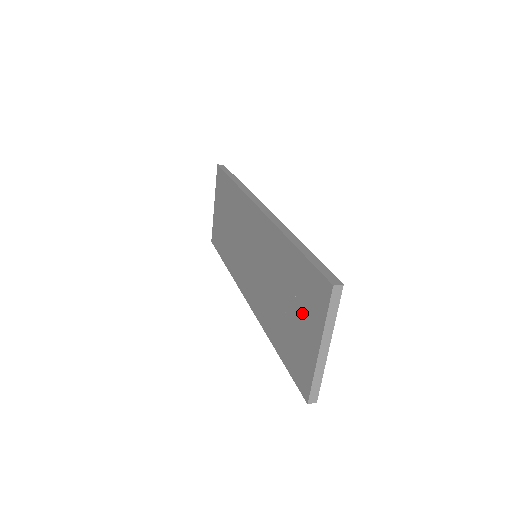
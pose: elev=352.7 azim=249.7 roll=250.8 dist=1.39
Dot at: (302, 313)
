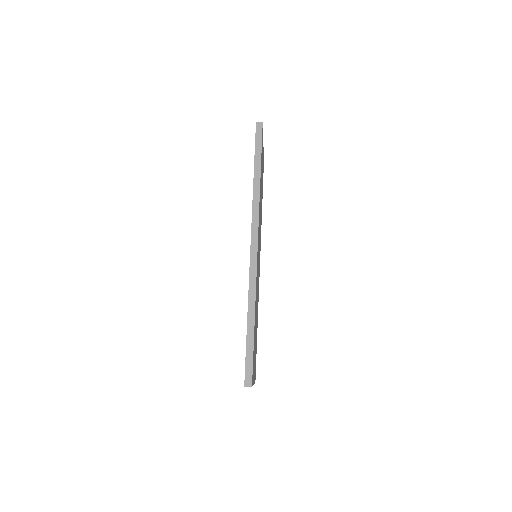
Dot at: occluded
